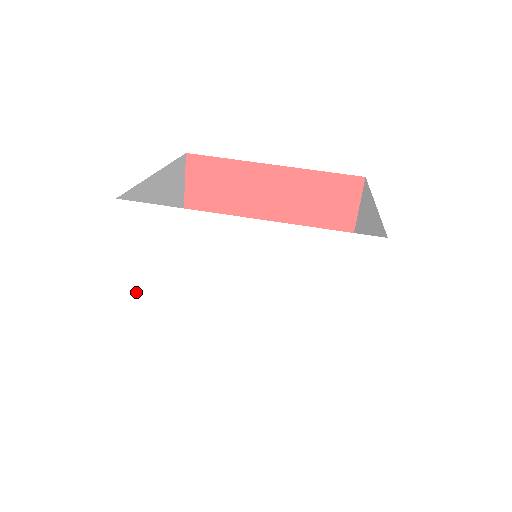
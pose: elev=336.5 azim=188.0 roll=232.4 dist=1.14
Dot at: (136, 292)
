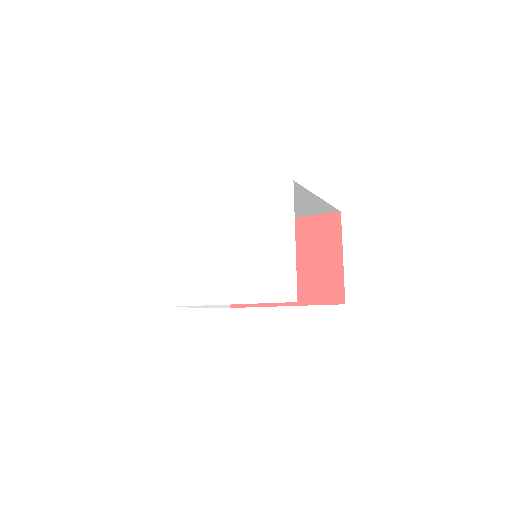
Dot at: (168, 258)
